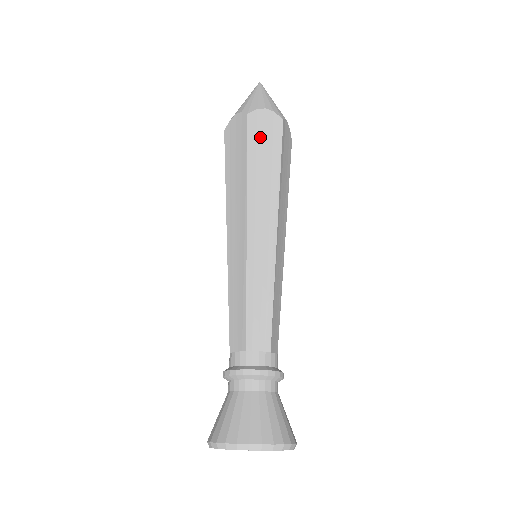
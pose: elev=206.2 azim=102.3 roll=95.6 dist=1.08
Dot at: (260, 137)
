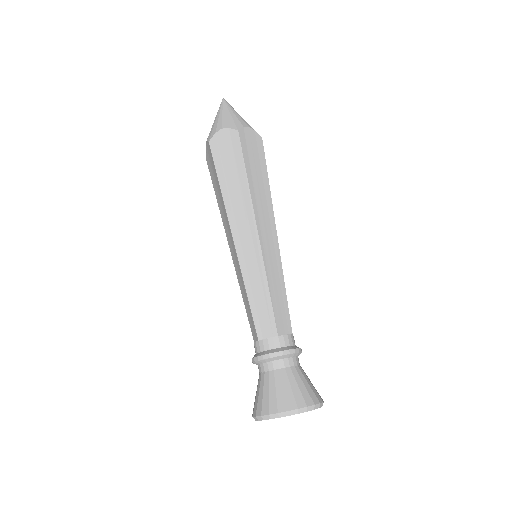
Dot at: (224, 157)
